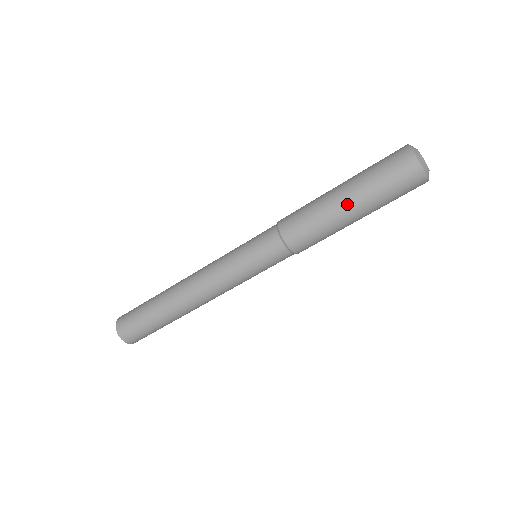
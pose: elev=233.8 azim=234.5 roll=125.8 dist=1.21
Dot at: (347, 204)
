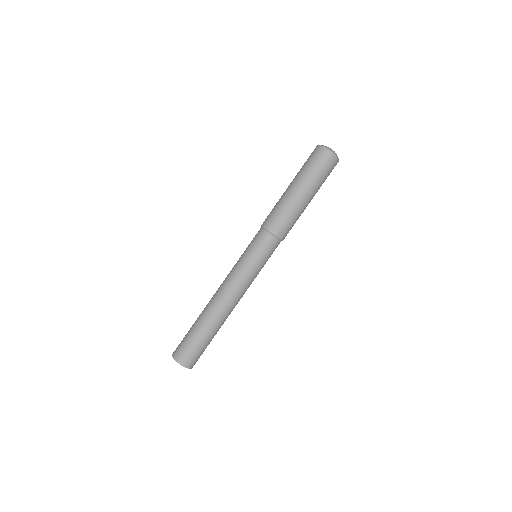
Dot at: (299, 191)
